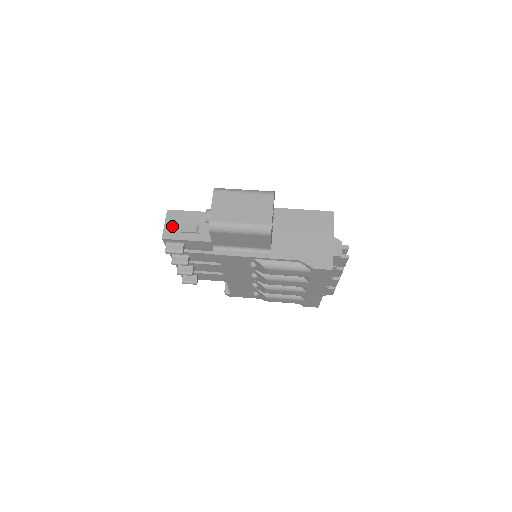
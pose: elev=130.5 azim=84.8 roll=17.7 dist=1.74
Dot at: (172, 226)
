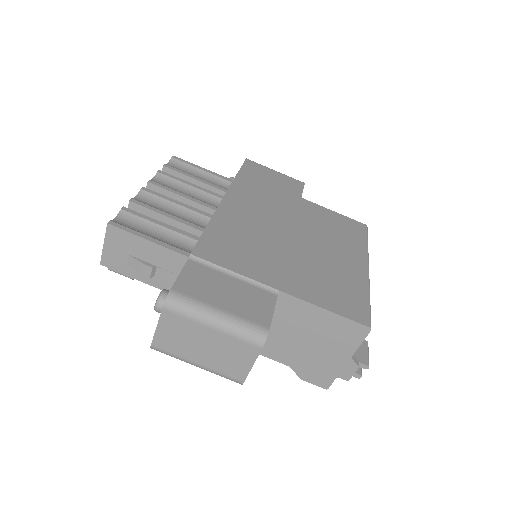
Dot at: (115, 252)
